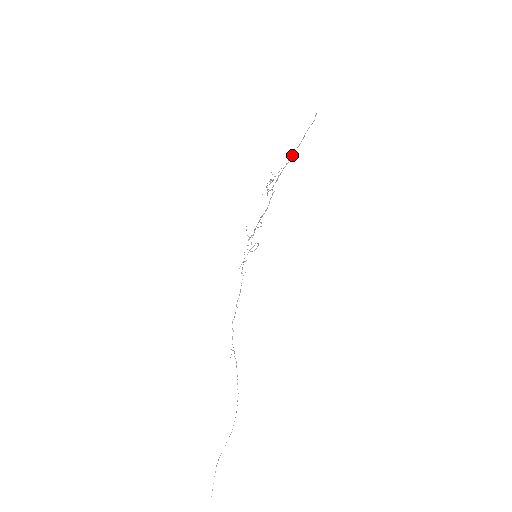
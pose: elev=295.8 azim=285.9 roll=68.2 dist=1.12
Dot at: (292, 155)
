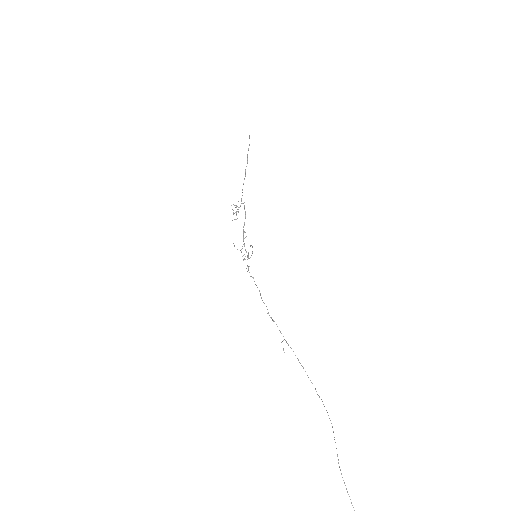
Dot at: (245, 172)
